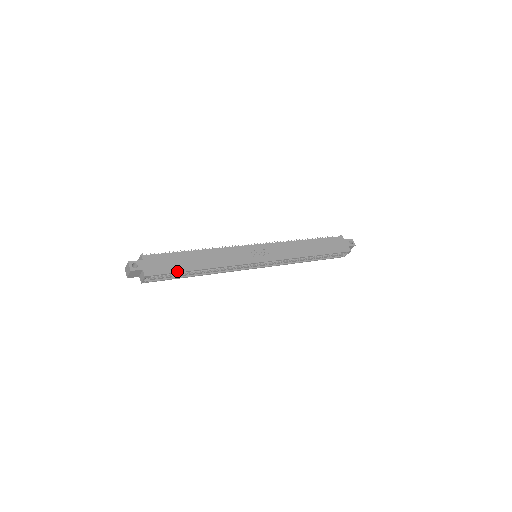
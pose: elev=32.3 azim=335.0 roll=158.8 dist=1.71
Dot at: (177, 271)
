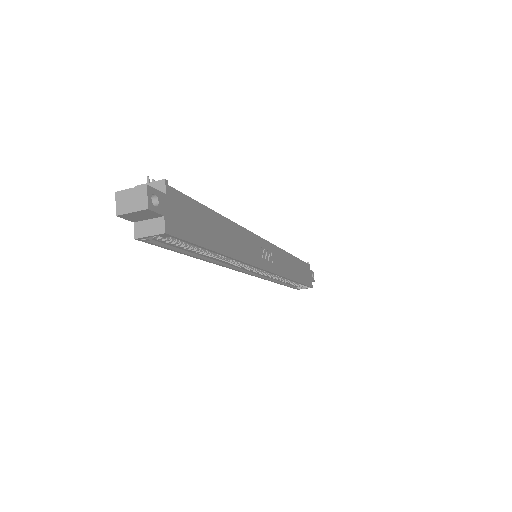
Dot at: (202, 243)
